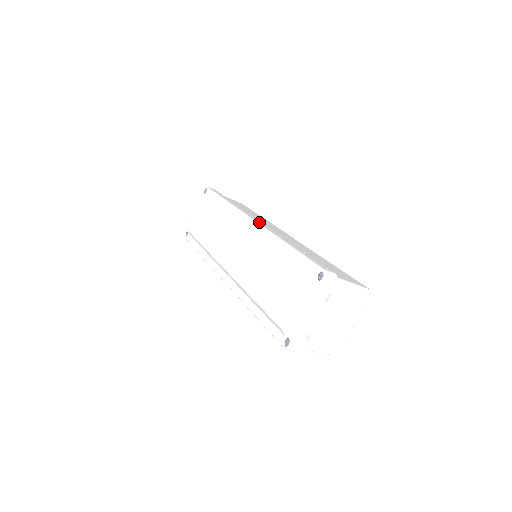
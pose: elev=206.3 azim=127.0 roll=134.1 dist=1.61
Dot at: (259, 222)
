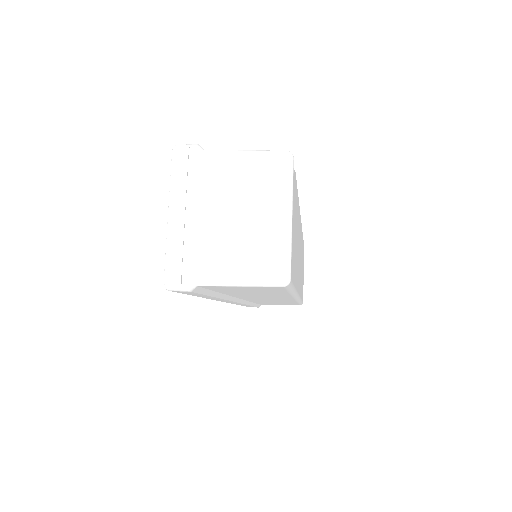
Dot at: occluded
